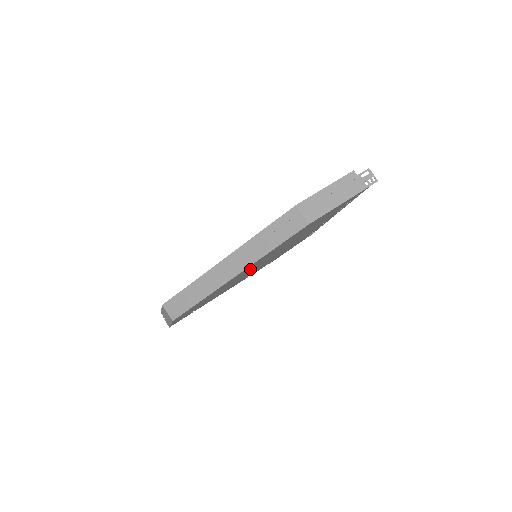
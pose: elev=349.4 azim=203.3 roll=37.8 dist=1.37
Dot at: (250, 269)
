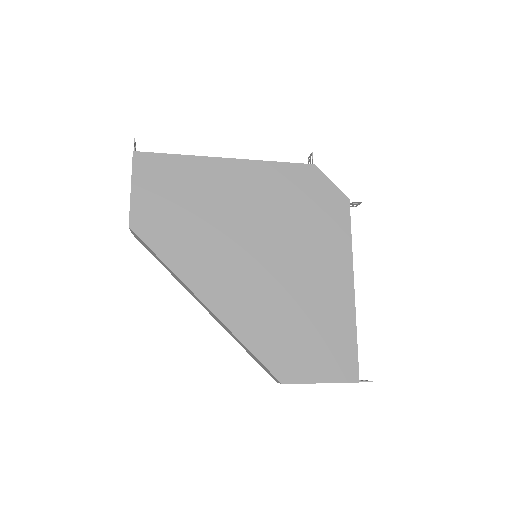
Dot at: occluded
